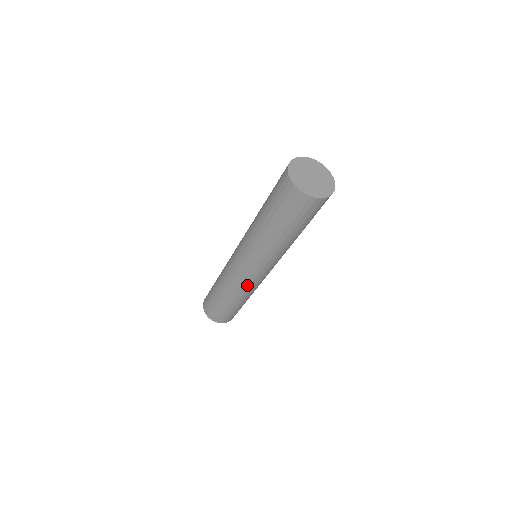
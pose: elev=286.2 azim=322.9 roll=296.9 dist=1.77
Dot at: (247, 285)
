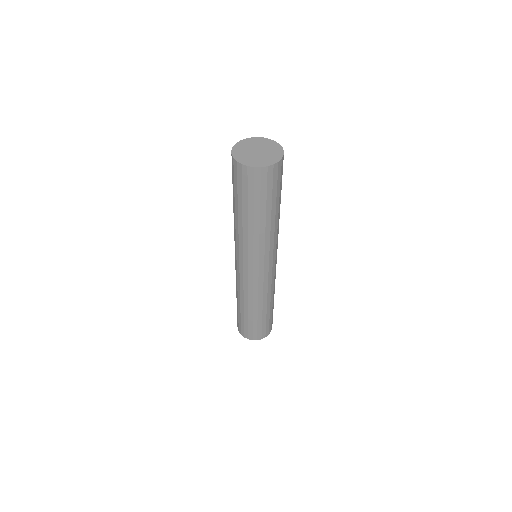
Dot at: (255, 287)
